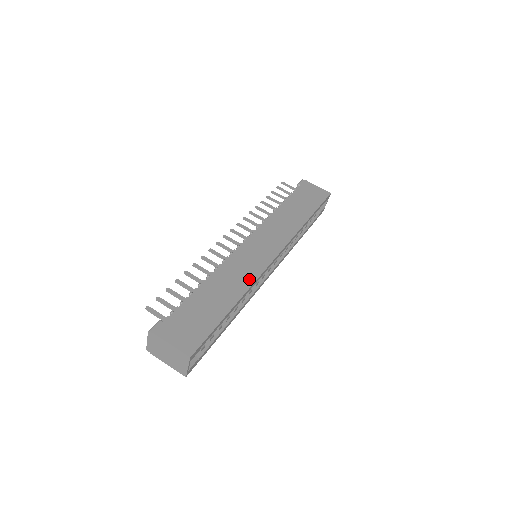
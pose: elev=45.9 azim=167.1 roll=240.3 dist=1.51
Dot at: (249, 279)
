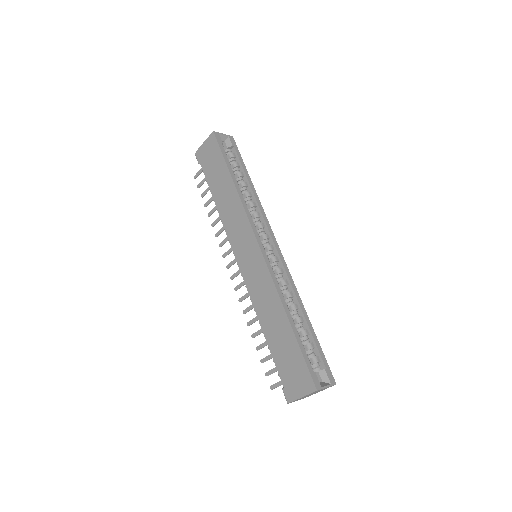
Dot at: (271, 290)
